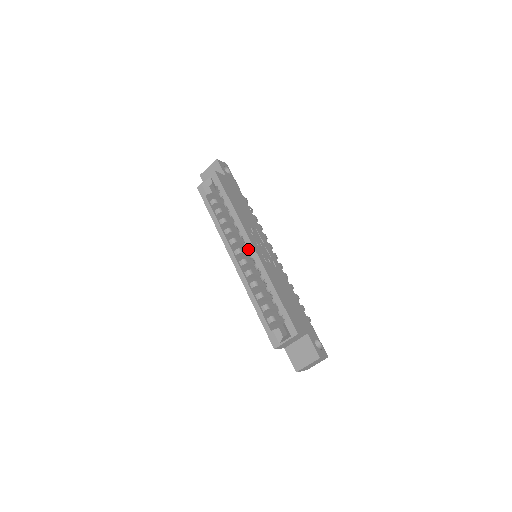
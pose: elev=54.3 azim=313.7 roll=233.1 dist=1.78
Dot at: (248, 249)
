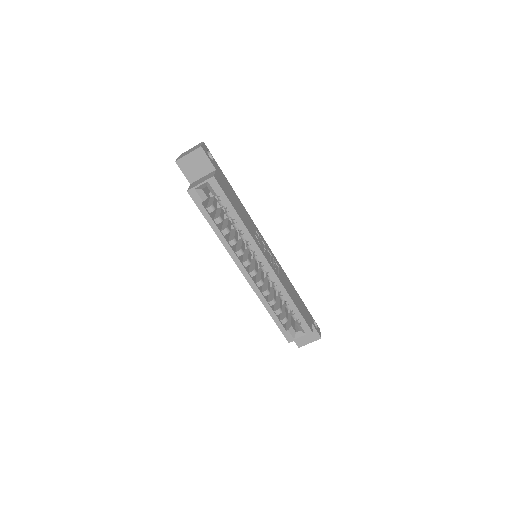
Dot at: (259, 262)
